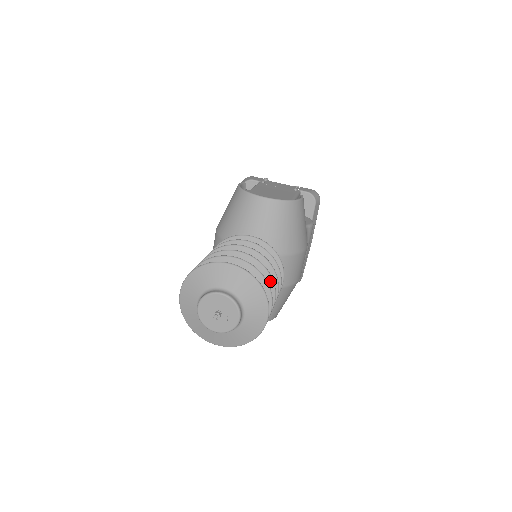
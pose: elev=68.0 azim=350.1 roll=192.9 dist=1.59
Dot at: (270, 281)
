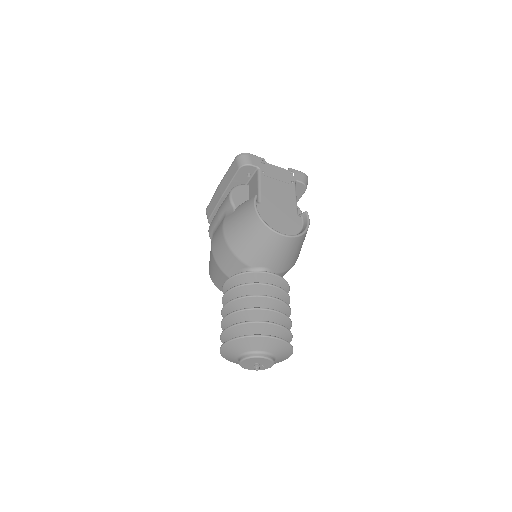
Dot at: (290, 325)
